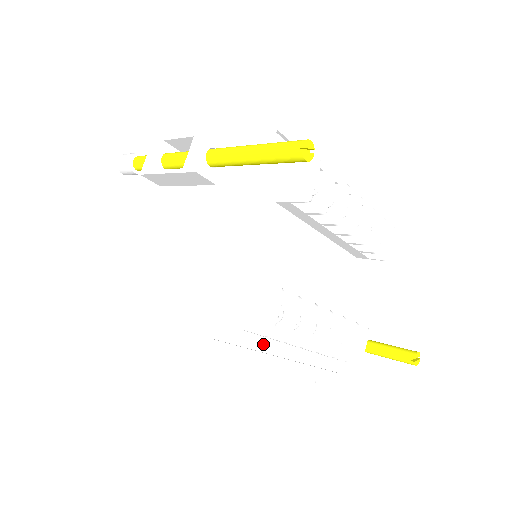
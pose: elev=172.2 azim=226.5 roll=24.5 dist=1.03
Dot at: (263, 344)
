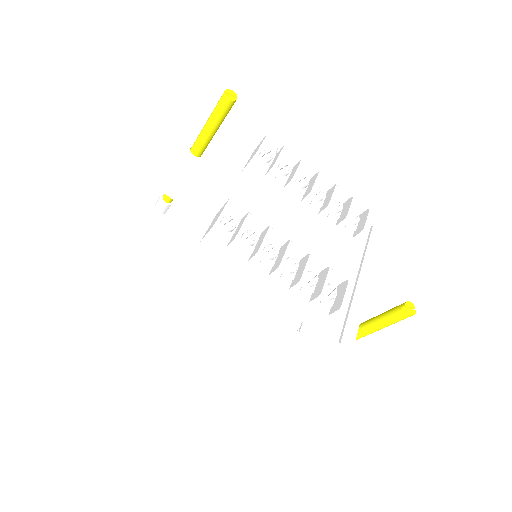
Dot at: (229, 268)
